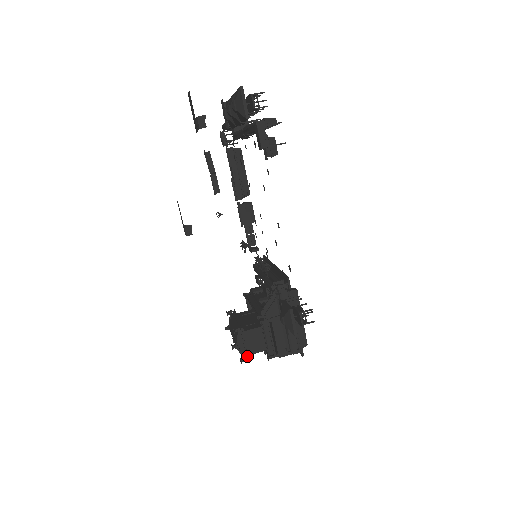
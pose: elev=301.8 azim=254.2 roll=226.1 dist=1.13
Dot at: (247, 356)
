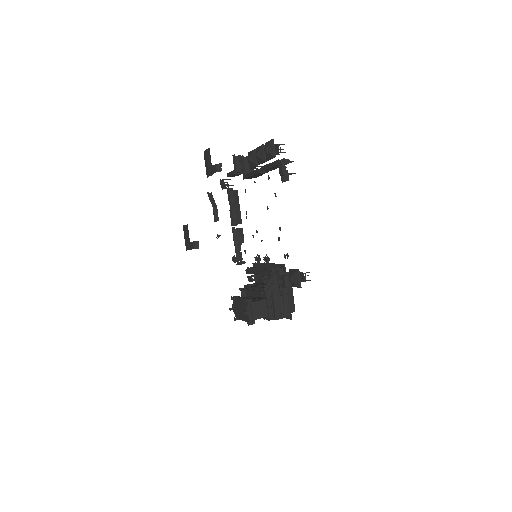
Dot at: (253, 320)
